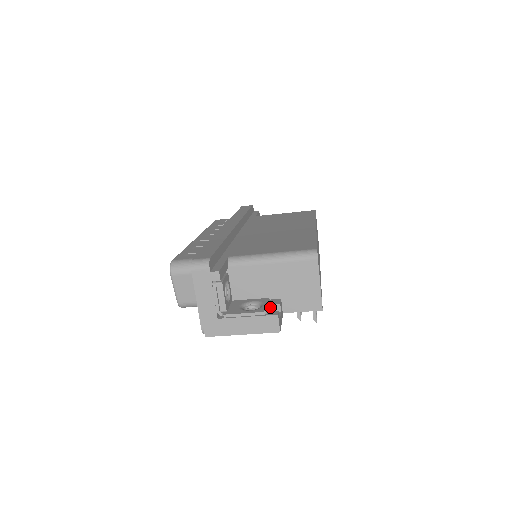
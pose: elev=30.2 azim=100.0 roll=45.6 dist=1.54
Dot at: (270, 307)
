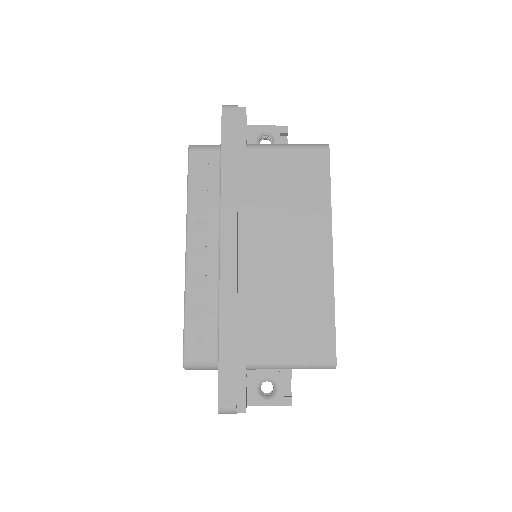
Dot at: (282, 378)
